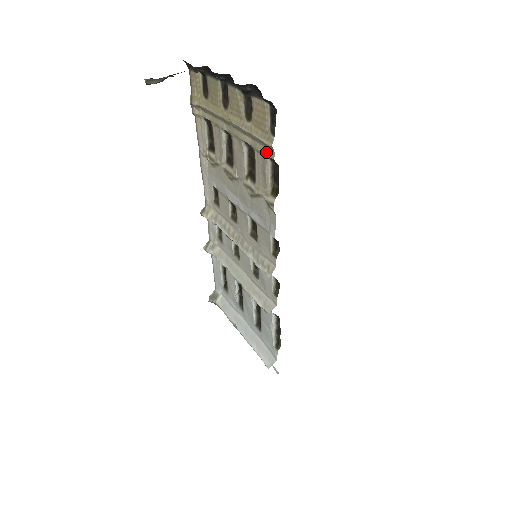
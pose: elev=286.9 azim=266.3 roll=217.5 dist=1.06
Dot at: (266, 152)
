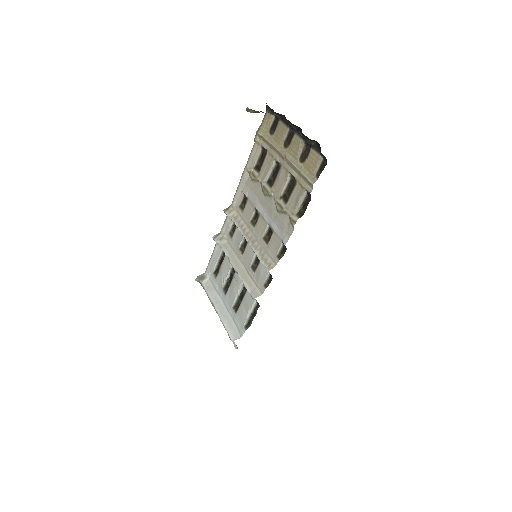
Dot at: (306, 186)
